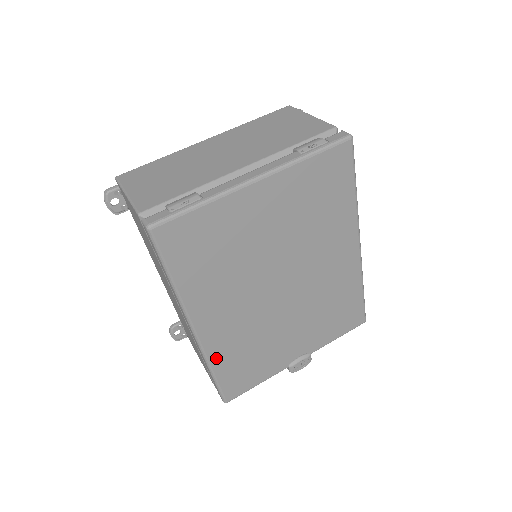
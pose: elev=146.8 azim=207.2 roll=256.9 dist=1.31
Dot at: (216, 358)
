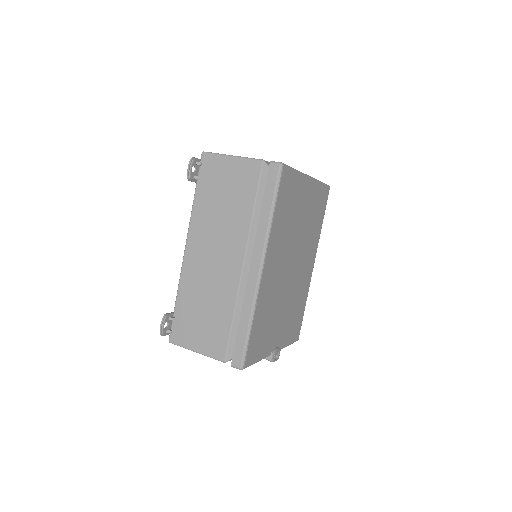
Dot at: (258, 308)
